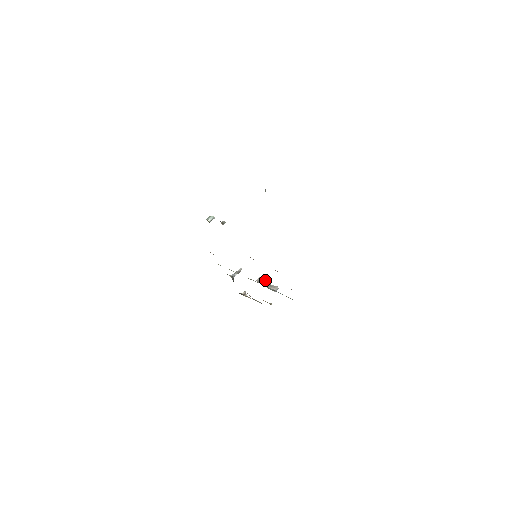
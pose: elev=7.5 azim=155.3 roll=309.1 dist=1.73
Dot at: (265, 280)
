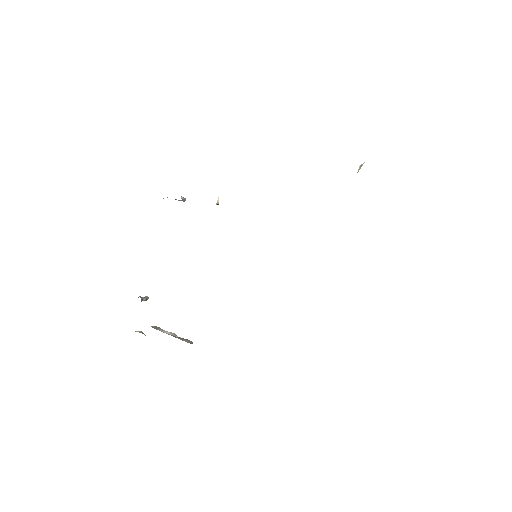
Dot at: occluded
